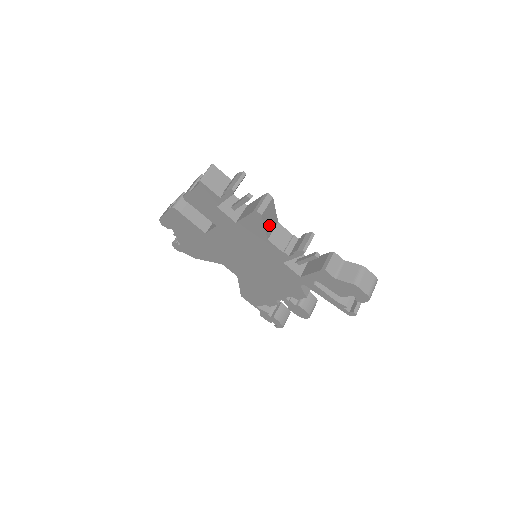
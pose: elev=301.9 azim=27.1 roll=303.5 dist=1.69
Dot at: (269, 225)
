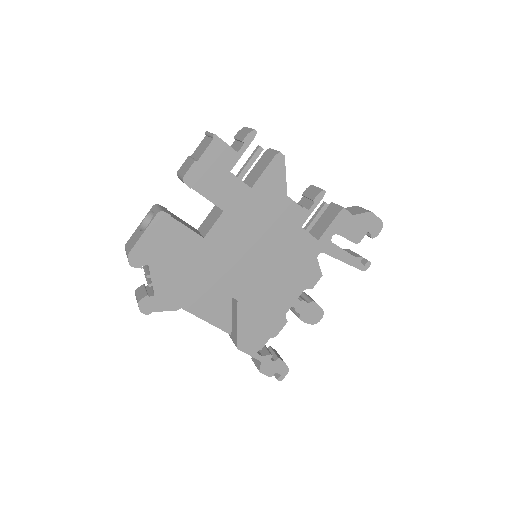
Dot at: occluded
